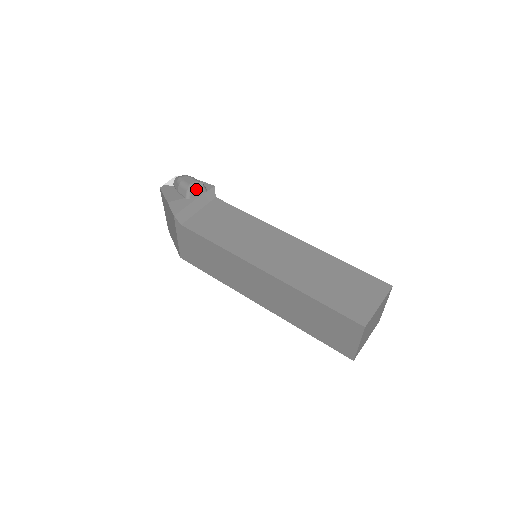
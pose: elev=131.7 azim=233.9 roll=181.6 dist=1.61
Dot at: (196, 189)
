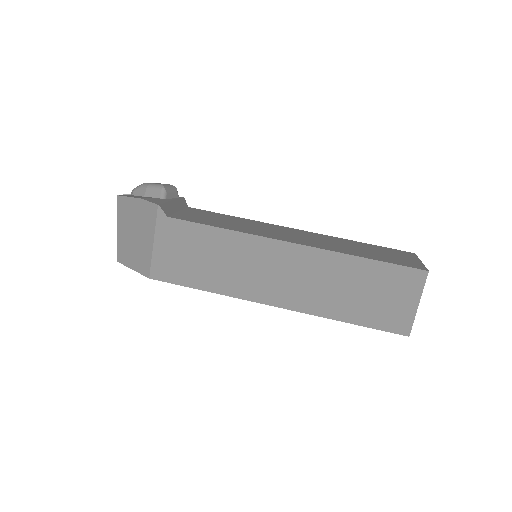
Dot at: (171, 190)
